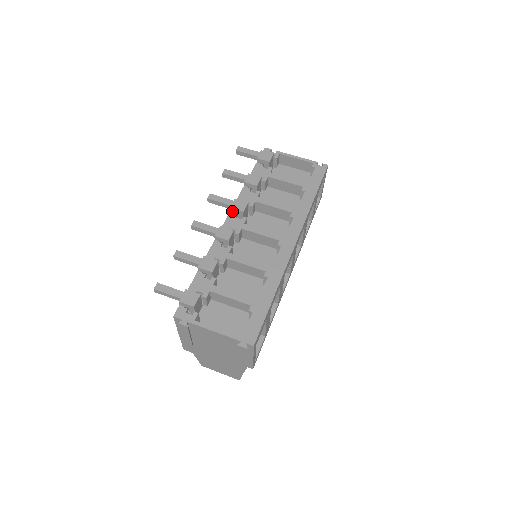
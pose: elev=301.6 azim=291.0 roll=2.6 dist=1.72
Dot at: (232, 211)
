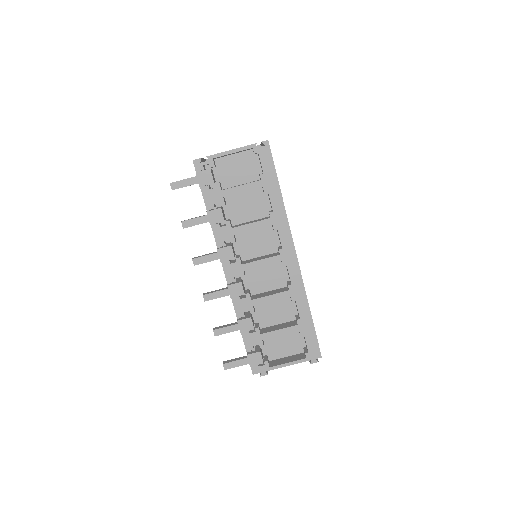
Dot at: (223, 261)
